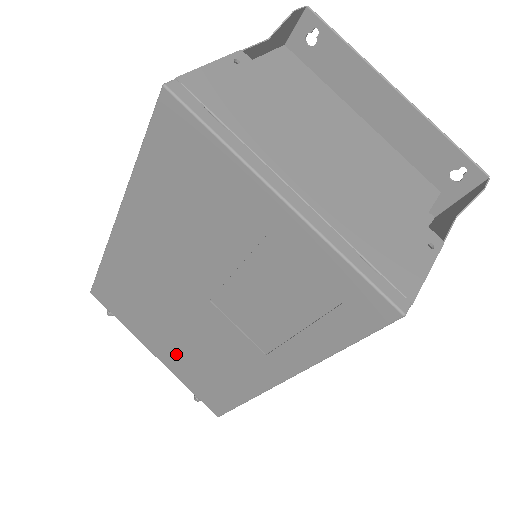
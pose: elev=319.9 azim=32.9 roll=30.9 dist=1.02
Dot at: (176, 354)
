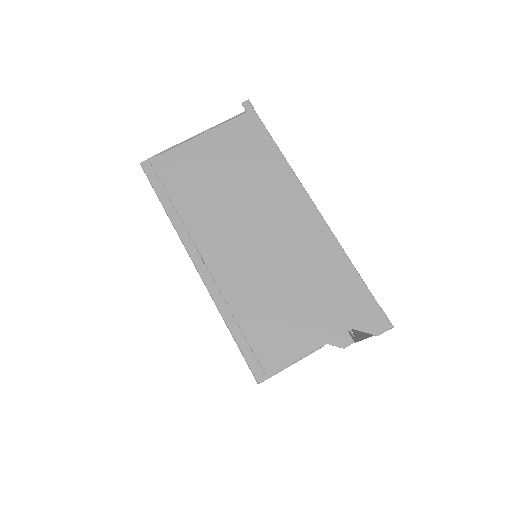
Dot at: occluded
